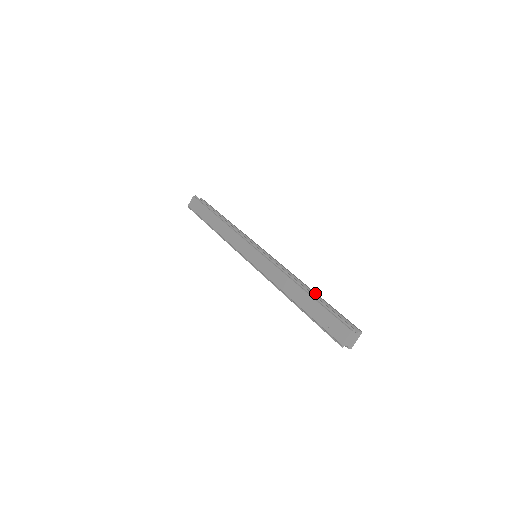
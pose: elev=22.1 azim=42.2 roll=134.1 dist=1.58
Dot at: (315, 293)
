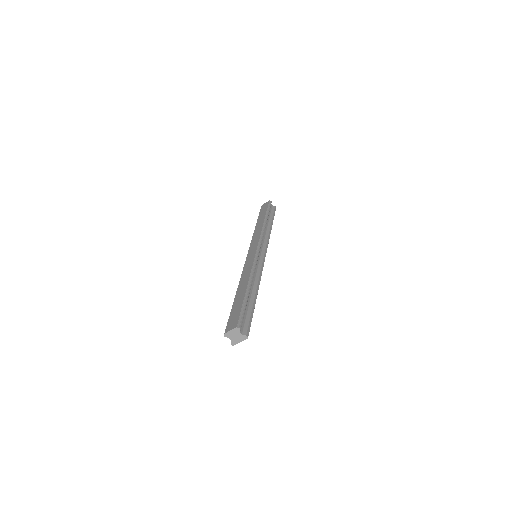
Dot at: (255, 297)
